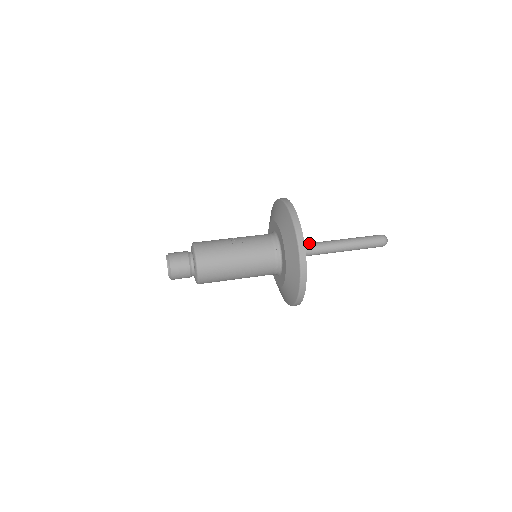
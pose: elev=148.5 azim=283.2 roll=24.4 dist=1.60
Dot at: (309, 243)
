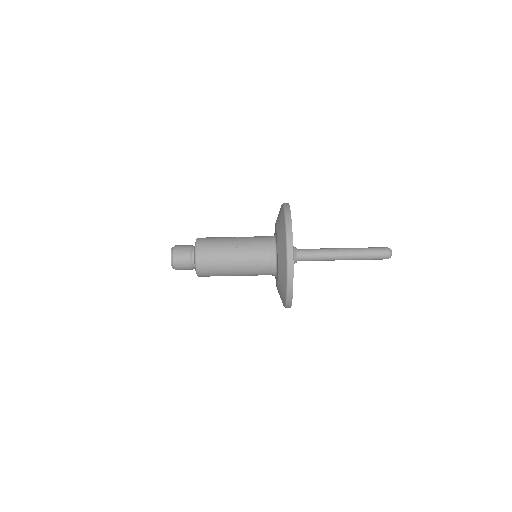
Dot at: (310, 251)
